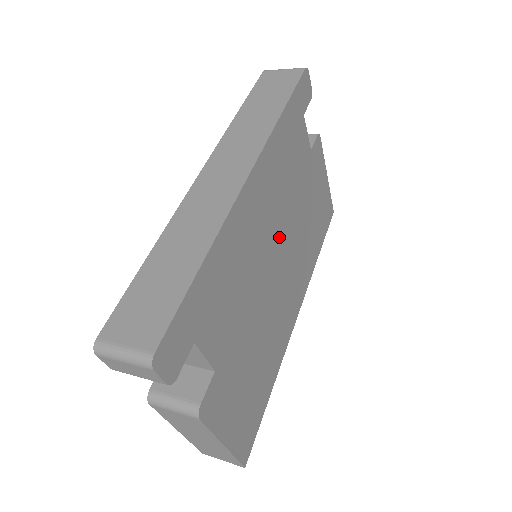
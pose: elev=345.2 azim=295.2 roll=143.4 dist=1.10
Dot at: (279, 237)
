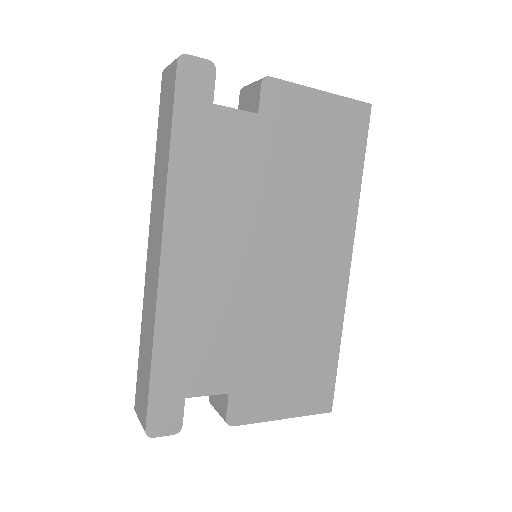
Dot at: (255, 243)
